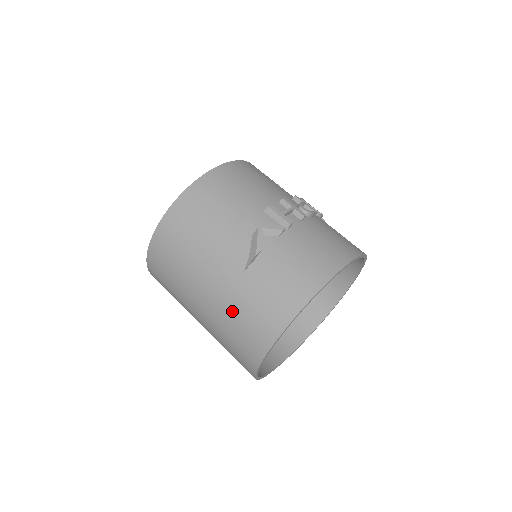
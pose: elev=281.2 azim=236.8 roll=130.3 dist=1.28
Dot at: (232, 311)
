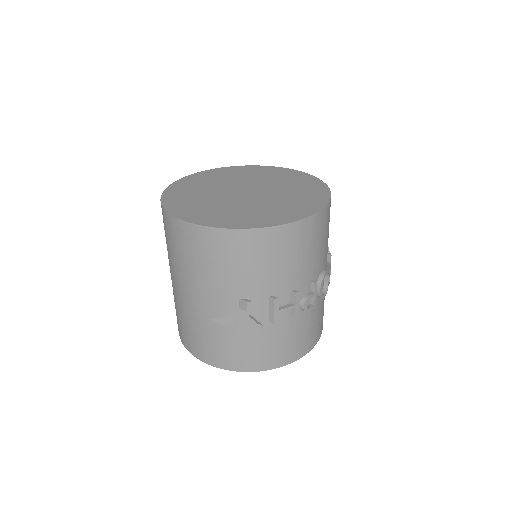
Dot at: (186, 317)
